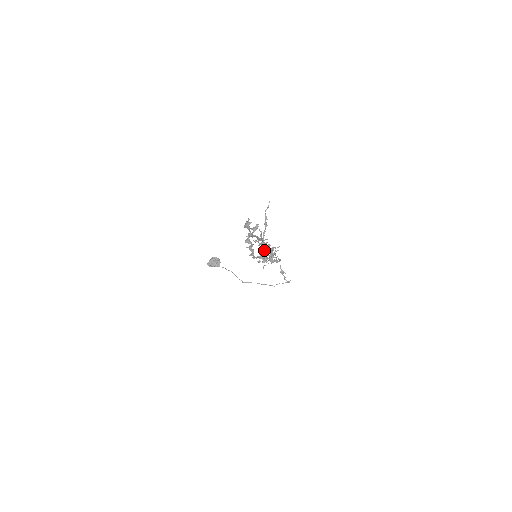
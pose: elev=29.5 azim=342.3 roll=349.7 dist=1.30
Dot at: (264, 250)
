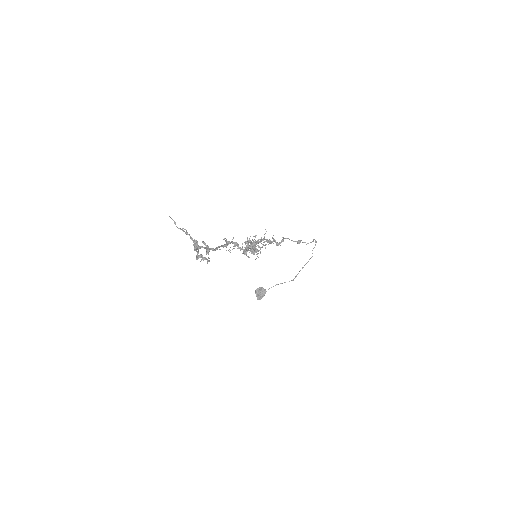
Dot at: (246, 246)
